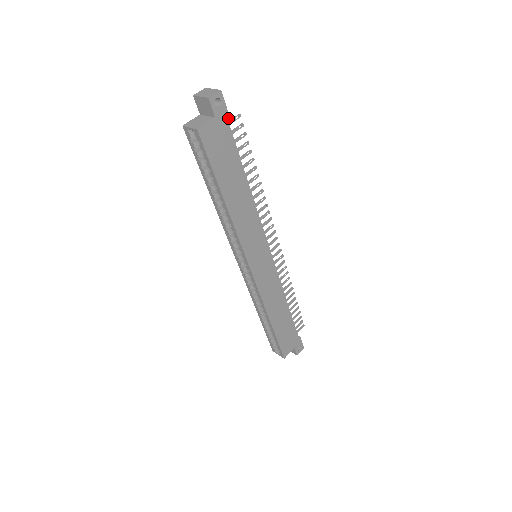
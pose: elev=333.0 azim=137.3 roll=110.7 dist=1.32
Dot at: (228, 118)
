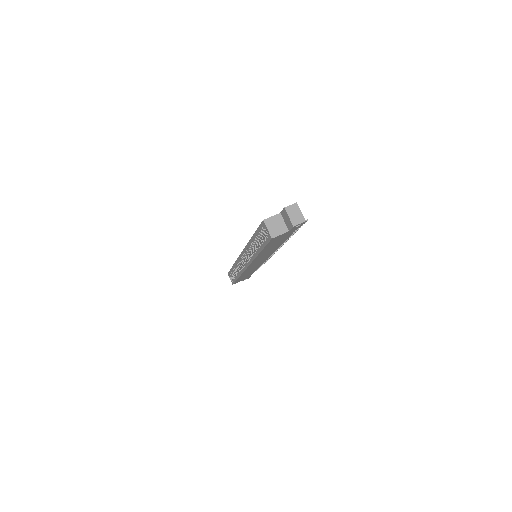
Dot at: occluded
